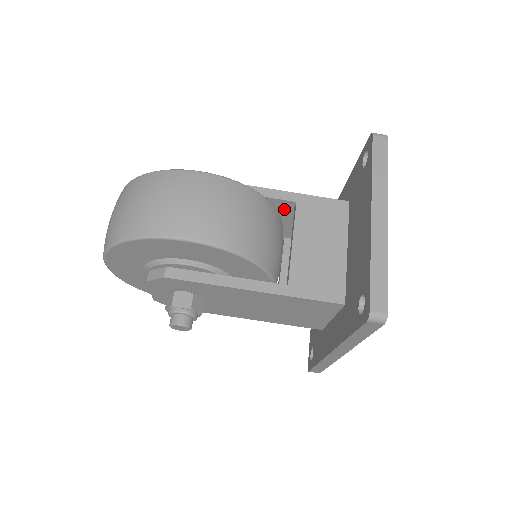
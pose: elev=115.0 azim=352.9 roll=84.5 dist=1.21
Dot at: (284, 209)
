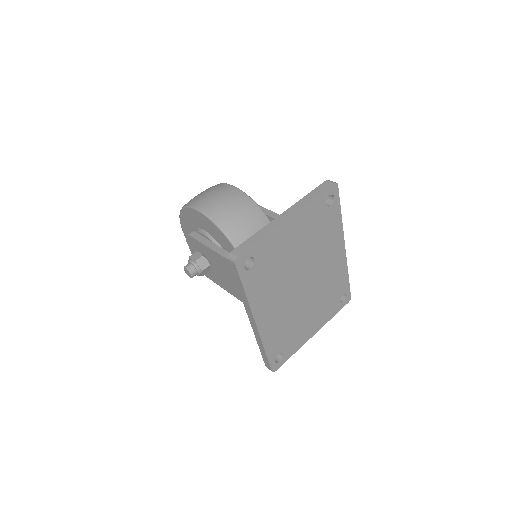
Dot at: occluded
